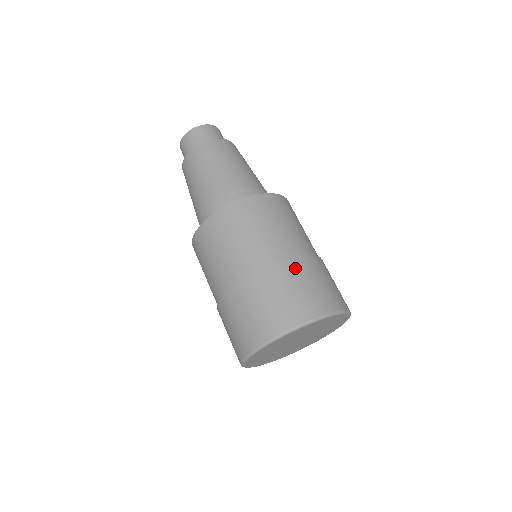
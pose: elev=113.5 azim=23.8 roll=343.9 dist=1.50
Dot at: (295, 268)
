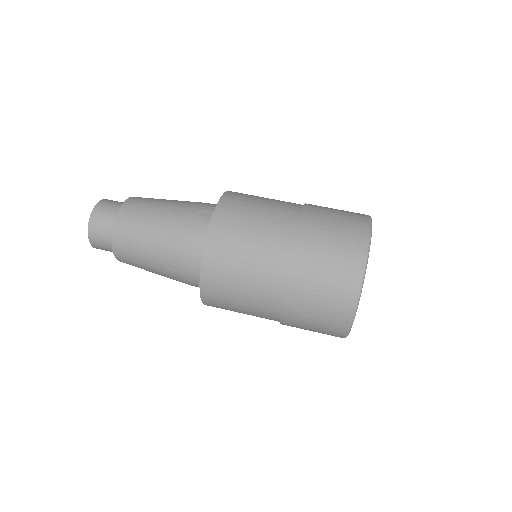
Dot at: (315, 209)
